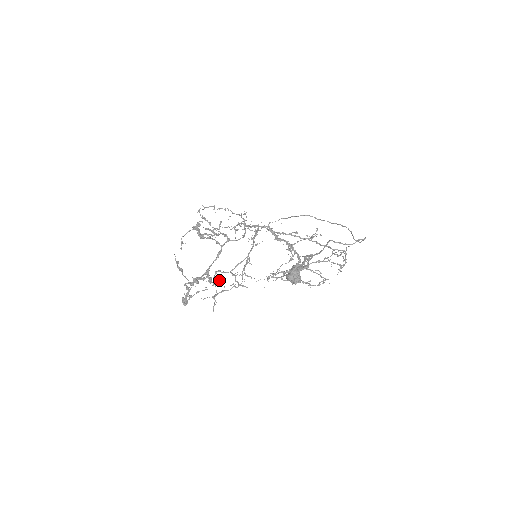
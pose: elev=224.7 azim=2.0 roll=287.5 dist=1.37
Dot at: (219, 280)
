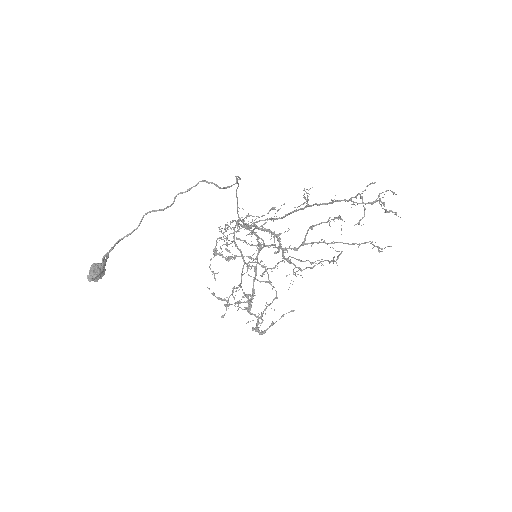
Dot at: (247, 297)
